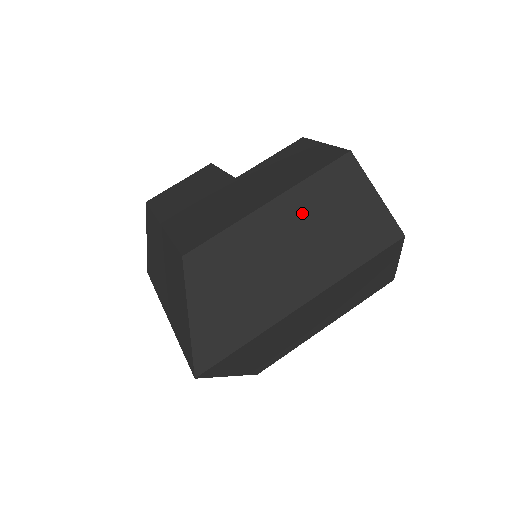
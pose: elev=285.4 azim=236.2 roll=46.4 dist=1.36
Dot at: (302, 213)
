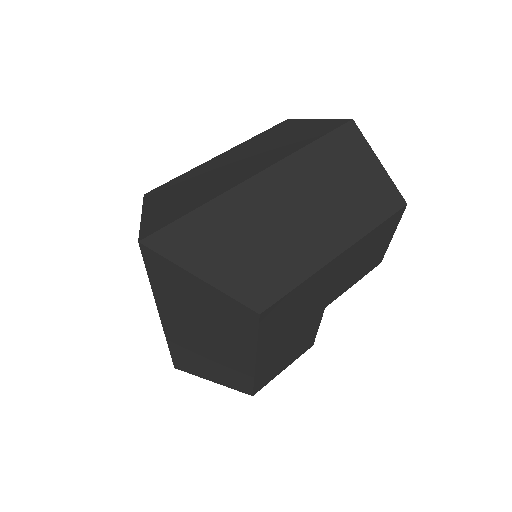
Dot at: (251, 147)
